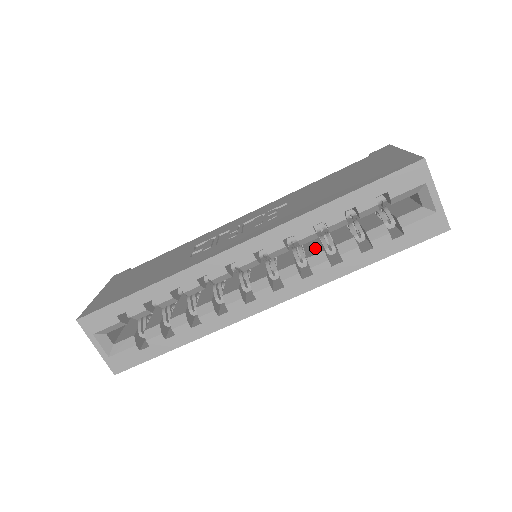
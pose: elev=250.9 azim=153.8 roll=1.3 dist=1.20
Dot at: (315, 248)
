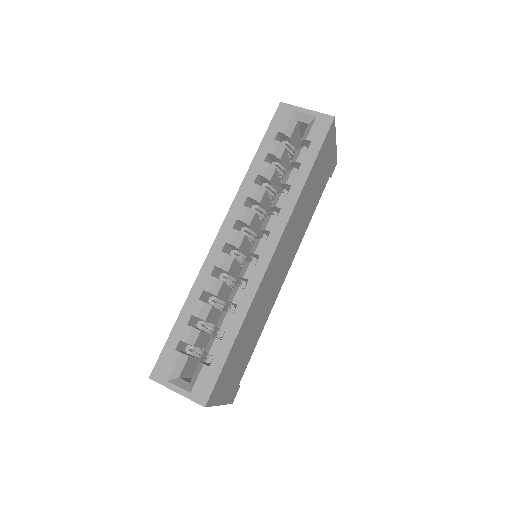
Dot at: occluded
